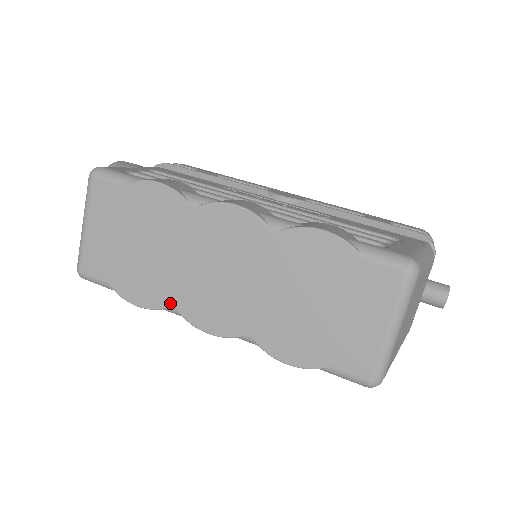
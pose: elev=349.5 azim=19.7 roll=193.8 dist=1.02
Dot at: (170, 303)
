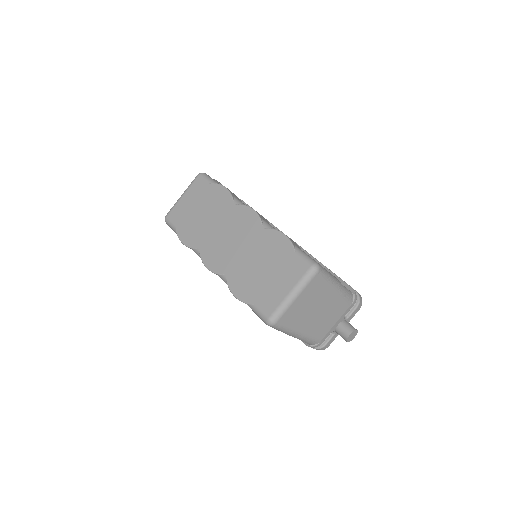
Dot at: (198, 246)
